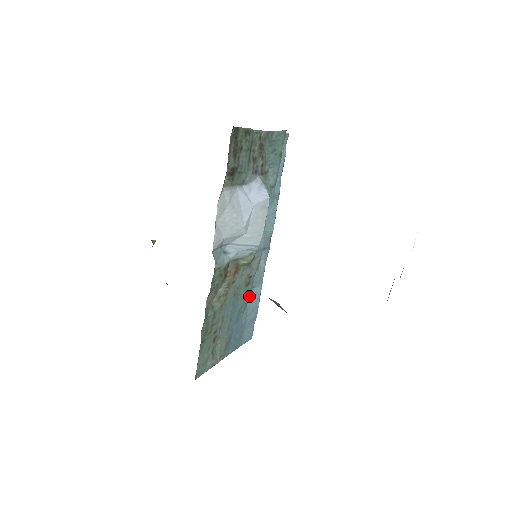
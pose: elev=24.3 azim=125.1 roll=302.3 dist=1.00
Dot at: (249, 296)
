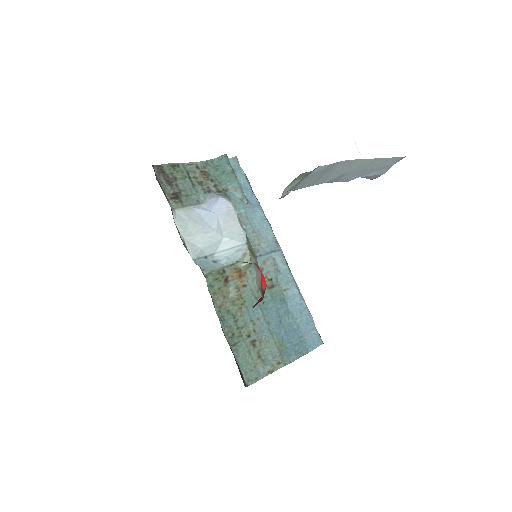
Dot at: (284, 299)
